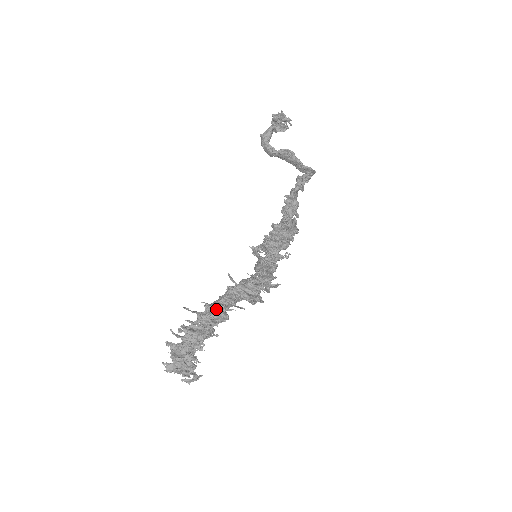
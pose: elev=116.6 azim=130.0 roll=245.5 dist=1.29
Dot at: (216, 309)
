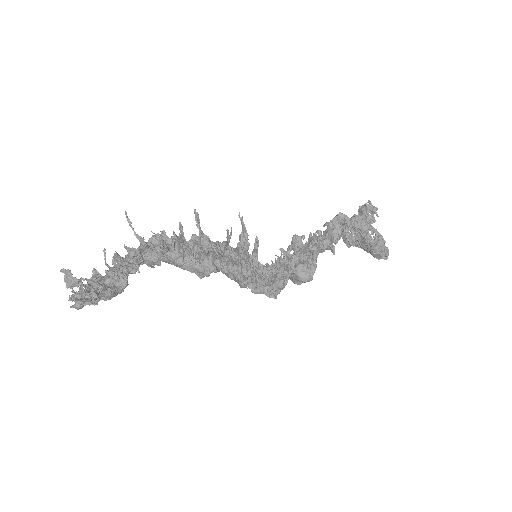
Dot at: (160, 240)
